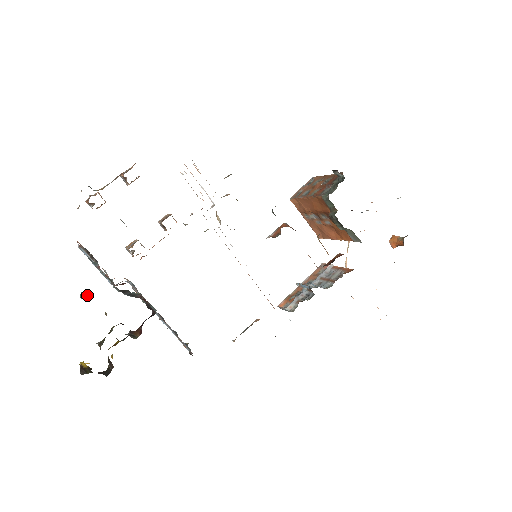
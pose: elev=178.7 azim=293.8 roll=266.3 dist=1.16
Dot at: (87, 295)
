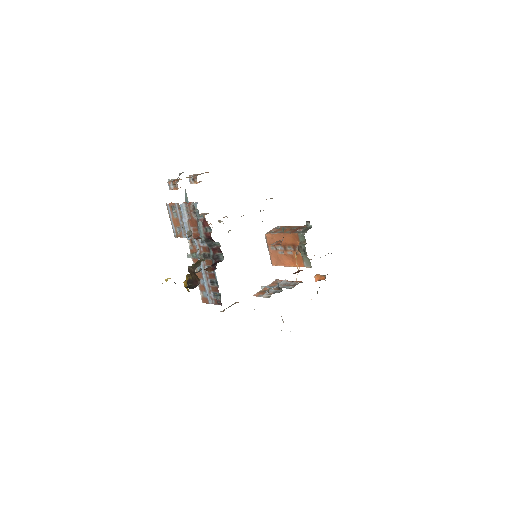
Dot at: (192, 233)
